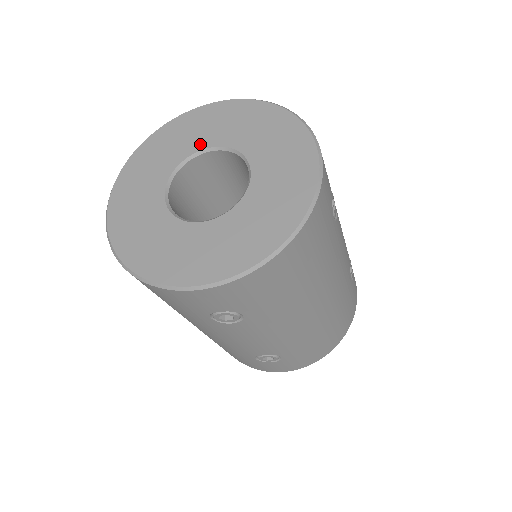
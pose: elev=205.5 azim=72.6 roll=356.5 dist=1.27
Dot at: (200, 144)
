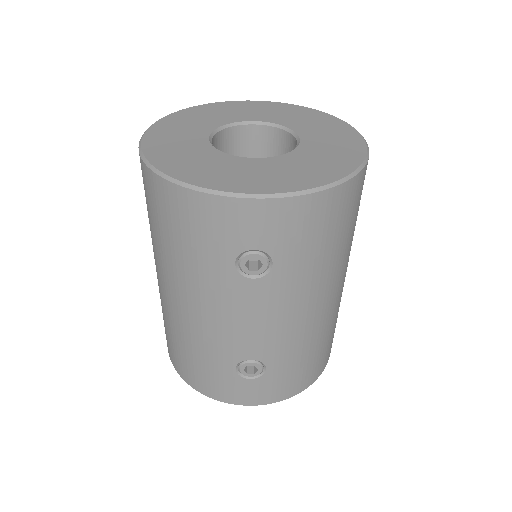
Dot at: (244, 118)
